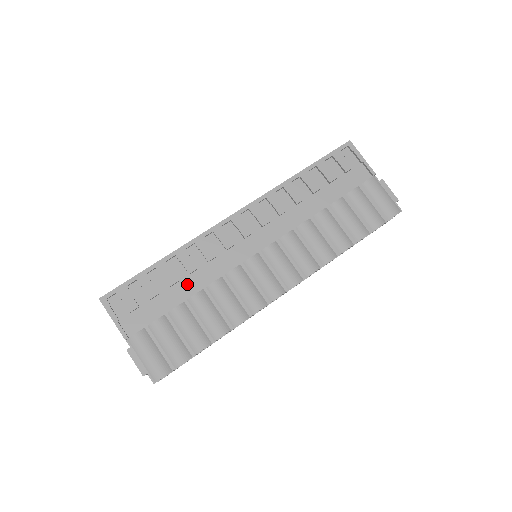
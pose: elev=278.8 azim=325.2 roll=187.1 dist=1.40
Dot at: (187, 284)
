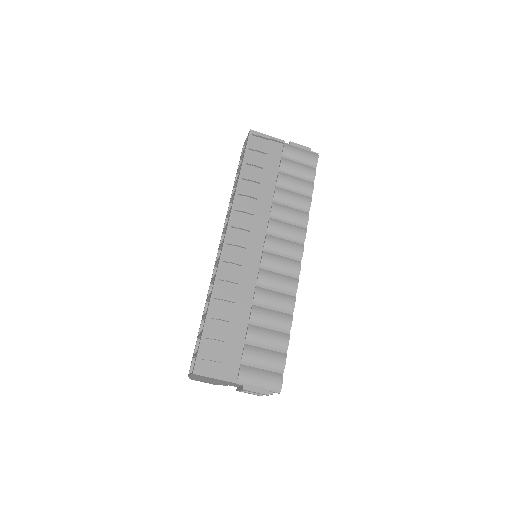
Dot at: (239, 311)
